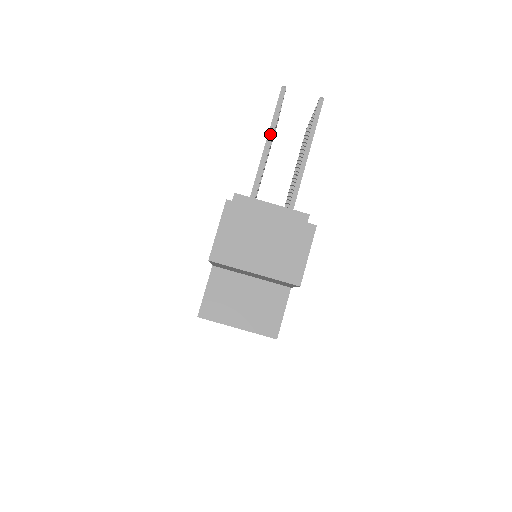
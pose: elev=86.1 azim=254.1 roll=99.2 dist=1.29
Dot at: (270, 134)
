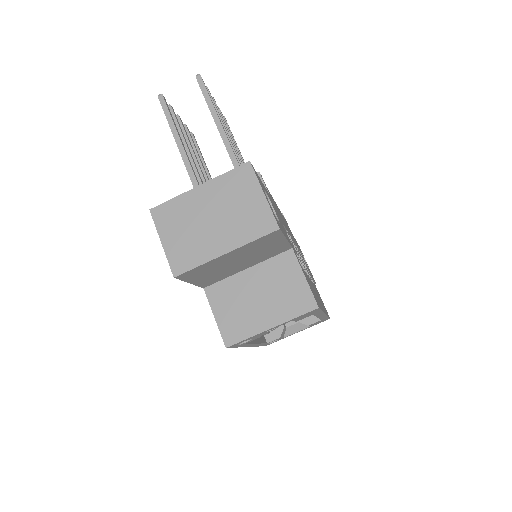
Dot at: (177, 140)
